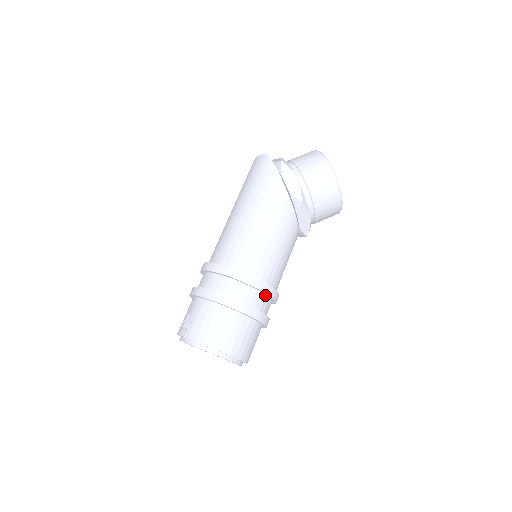
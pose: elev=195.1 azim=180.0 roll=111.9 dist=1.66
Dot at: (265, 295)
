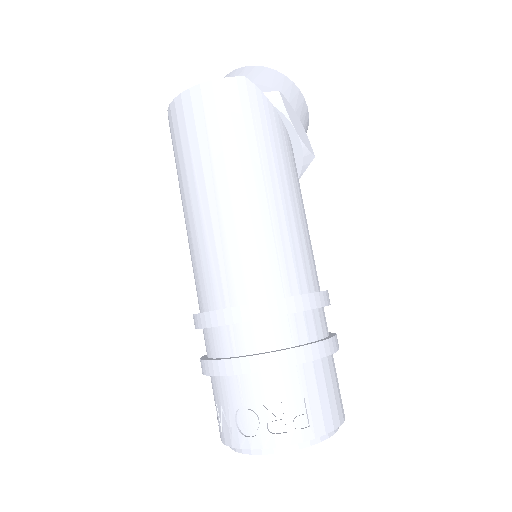
Dot at: occluded
